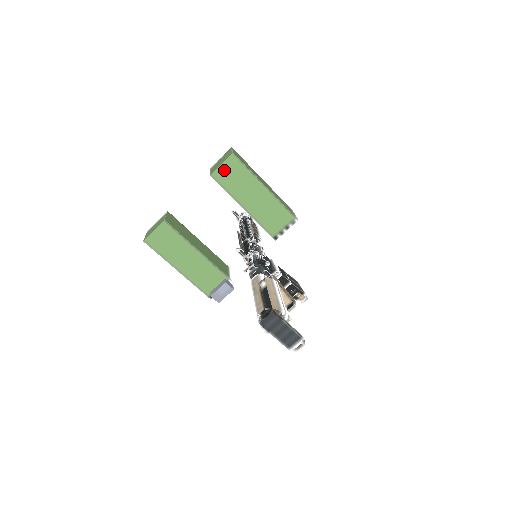
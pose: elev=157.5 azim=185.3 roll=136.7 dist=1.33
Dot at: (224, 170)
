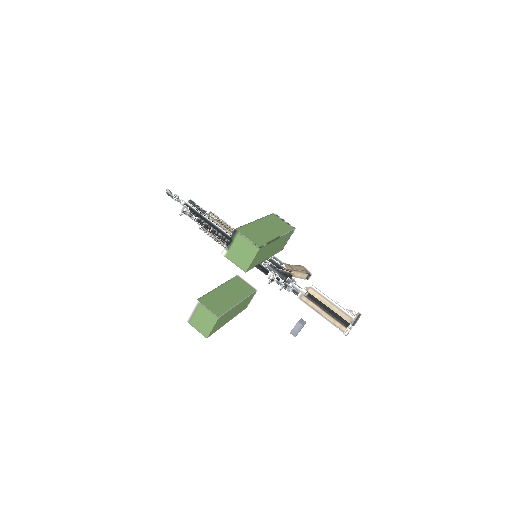
Dot at: (254, 261)
